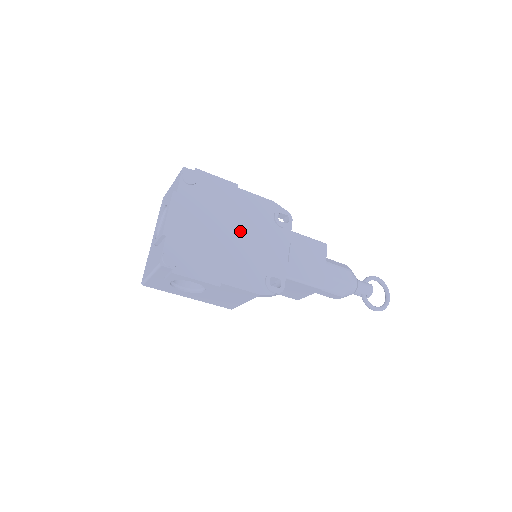
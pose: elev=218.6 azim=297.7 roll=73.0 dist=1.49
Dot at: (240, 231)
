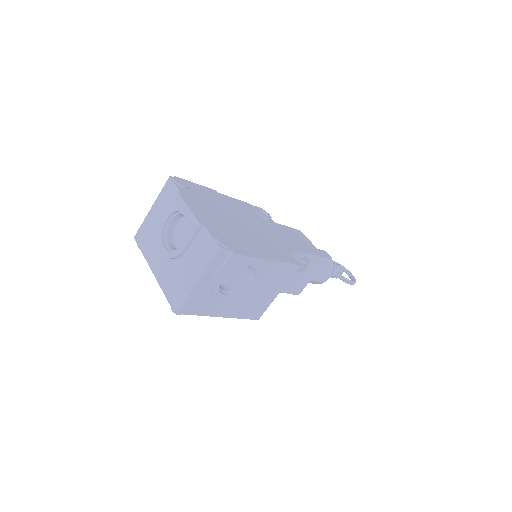
Dot at: (246, 222)
